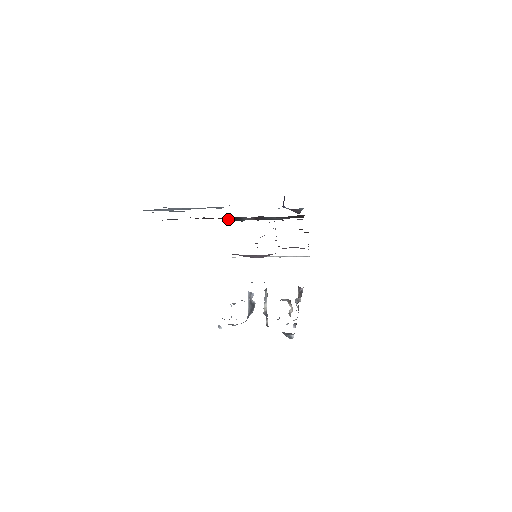
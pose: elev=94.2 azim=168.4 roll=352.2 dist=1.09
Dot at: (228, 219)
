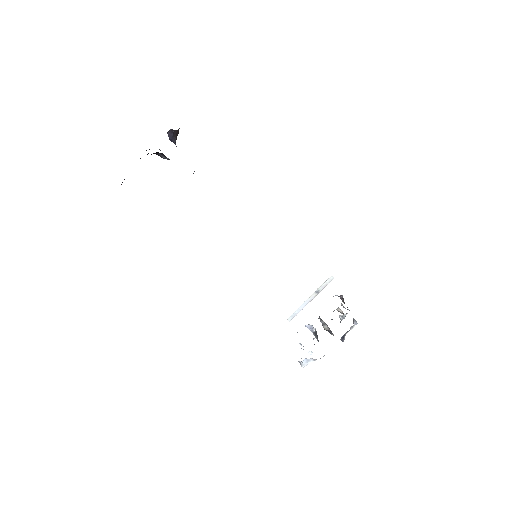
Dot at: occluded
